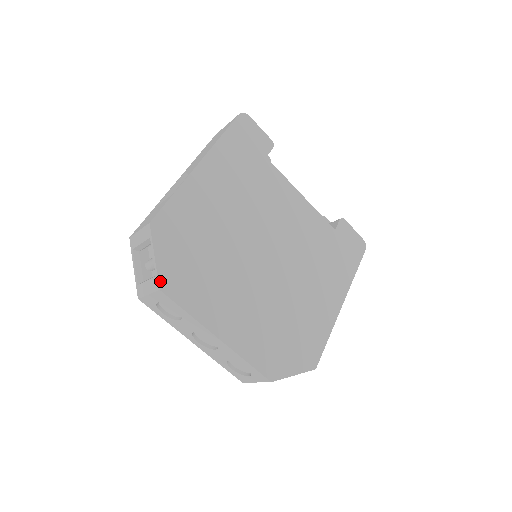
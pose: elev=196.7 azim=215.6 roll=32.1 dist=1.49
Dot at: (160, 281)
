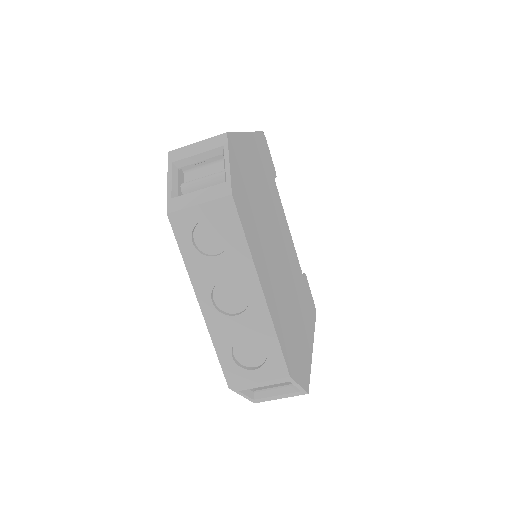
Dot at: (232, 187)
